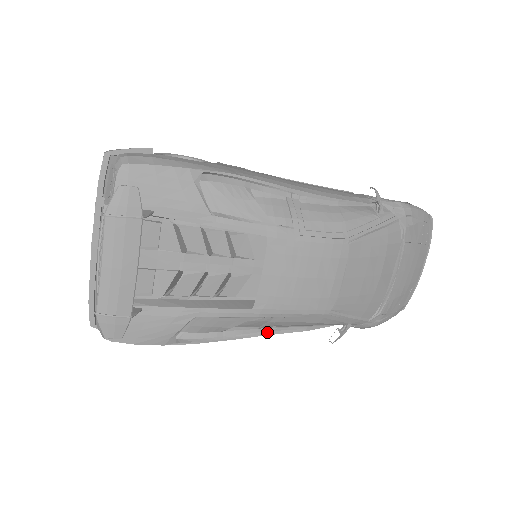
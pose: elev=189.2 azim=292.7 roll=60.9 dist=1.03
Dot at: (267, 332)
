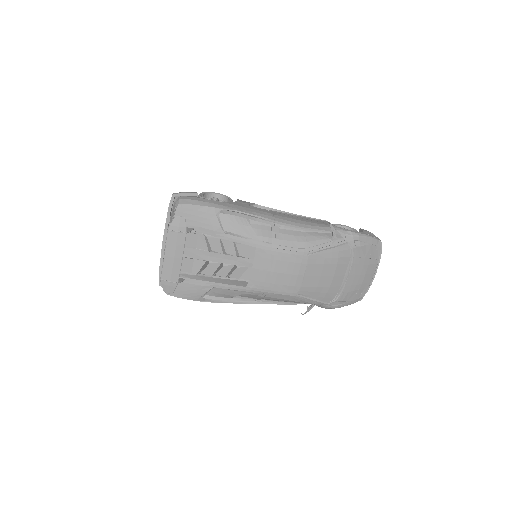
Dot at: (259, 302)
